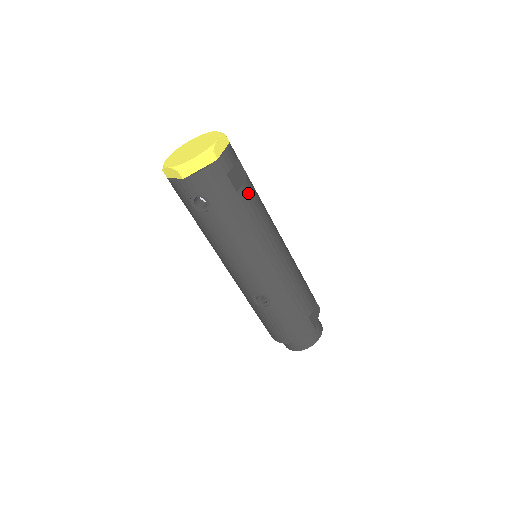
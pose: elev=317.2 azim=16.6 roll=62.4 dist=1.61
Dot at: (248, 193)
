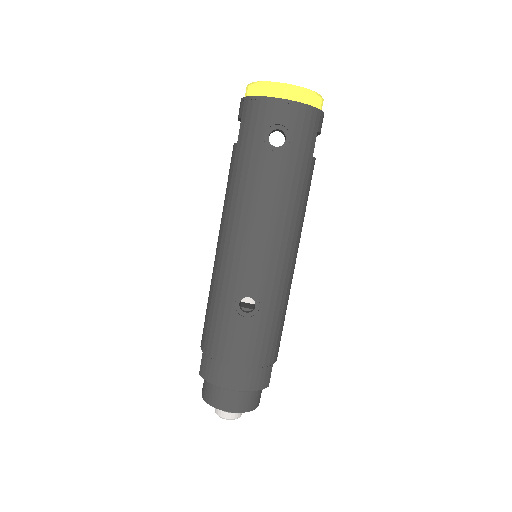
Dot at: occluded
